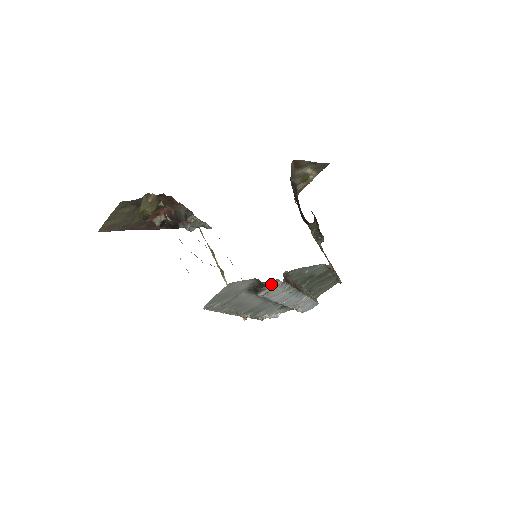
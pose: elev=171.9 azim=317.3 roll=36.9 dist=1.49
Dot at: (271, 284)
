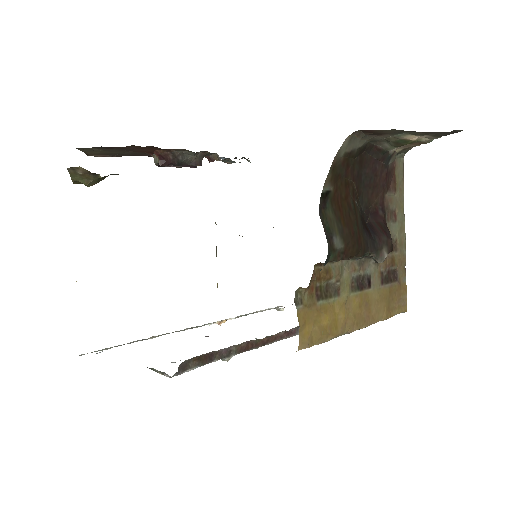
Dot at: occluded
